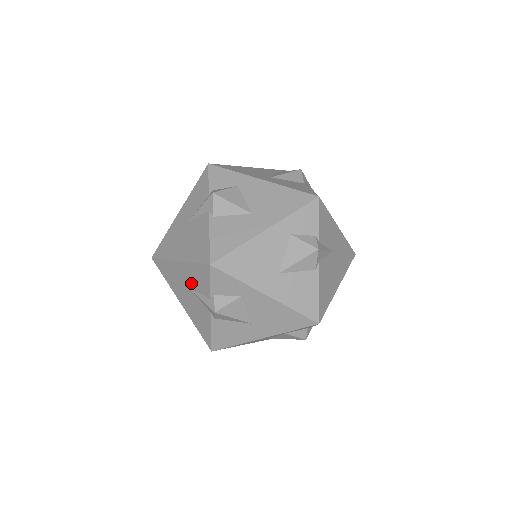
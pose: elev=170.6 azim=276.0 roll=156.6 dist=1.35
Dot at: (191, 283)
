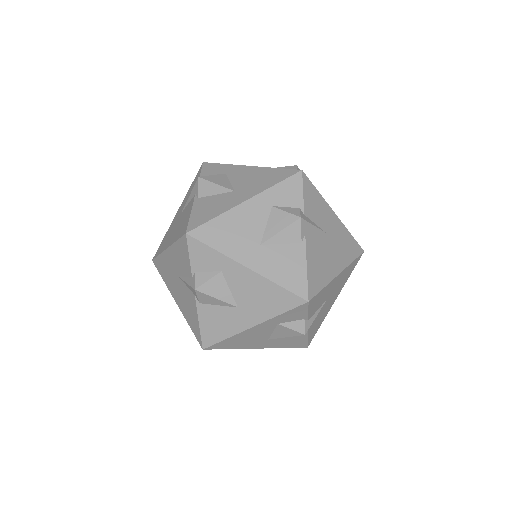
Dot at: (178, 269)
